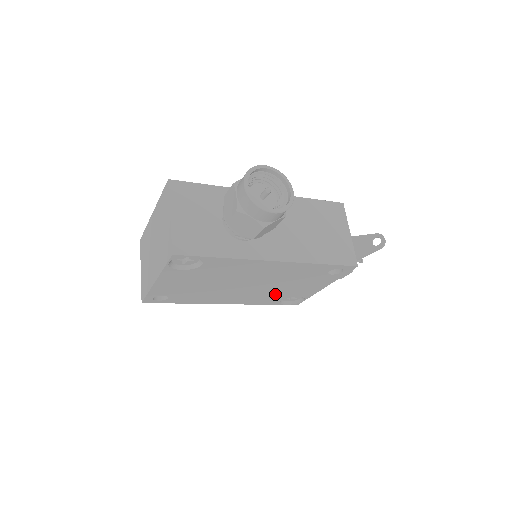
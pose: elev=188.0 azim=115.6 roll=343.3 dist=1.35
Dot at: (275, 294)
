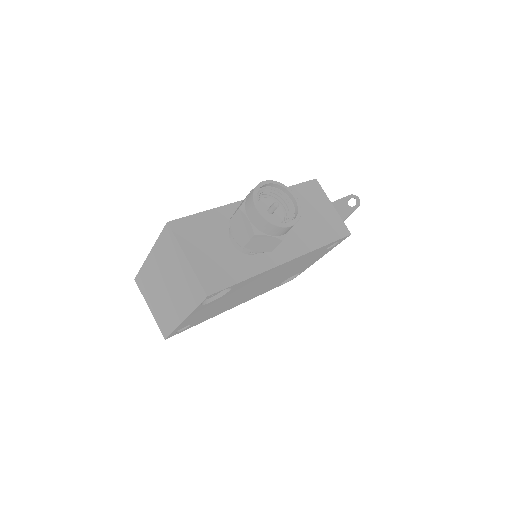
Dot at: (278, 281)
